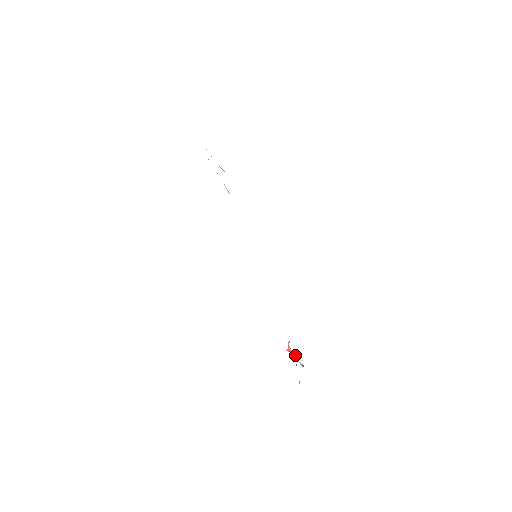
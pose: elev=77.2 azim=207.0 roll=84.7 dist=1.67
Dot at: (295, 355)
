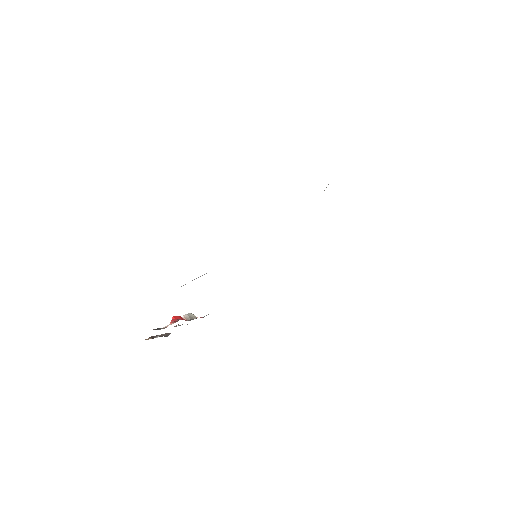
Dot at: occluded
